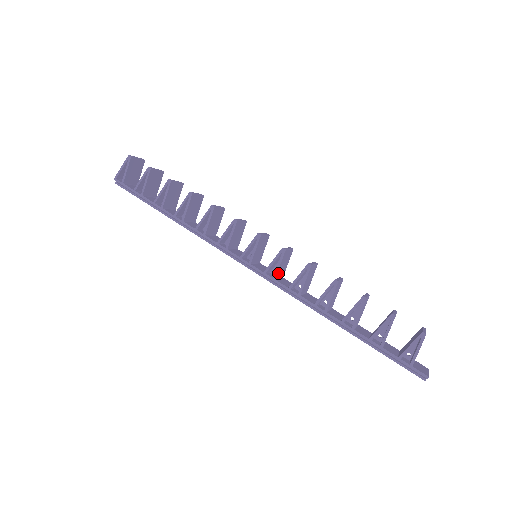
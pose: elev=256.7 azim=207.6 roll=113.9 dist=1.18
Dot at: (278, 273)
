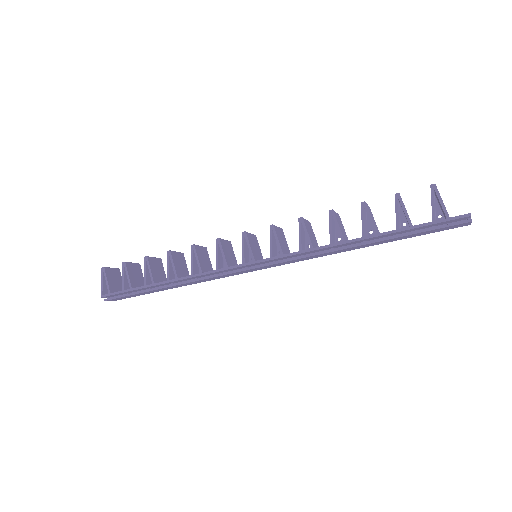
Dot at: (282, 249)
